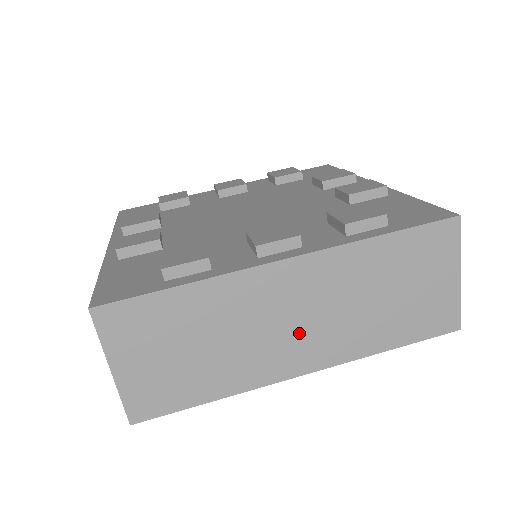
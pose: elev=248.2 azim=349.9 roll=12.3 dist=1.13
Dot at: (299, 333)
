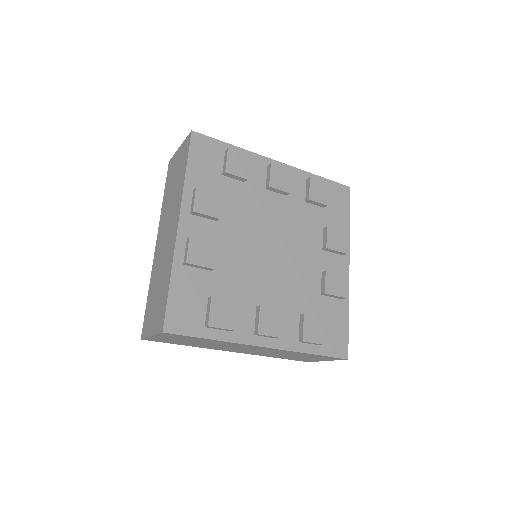
Dot at: (244, 350)
